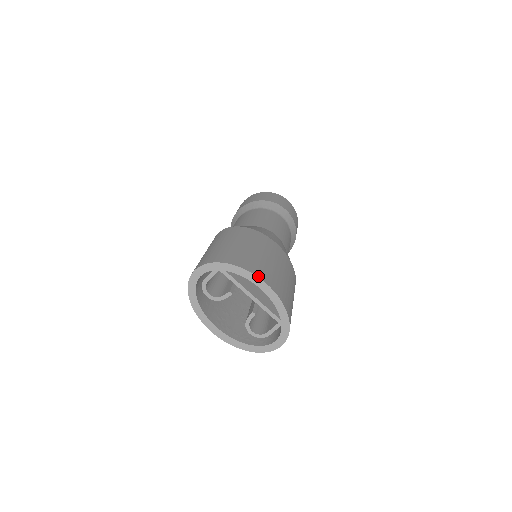
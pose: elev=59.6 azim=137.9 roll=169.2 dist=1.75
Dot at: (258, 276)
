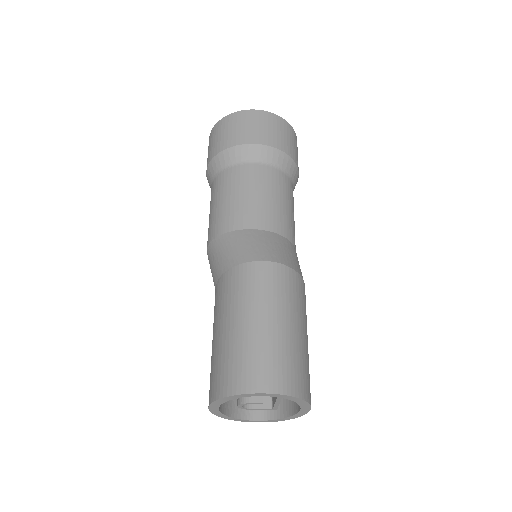
Dot at: occluded
